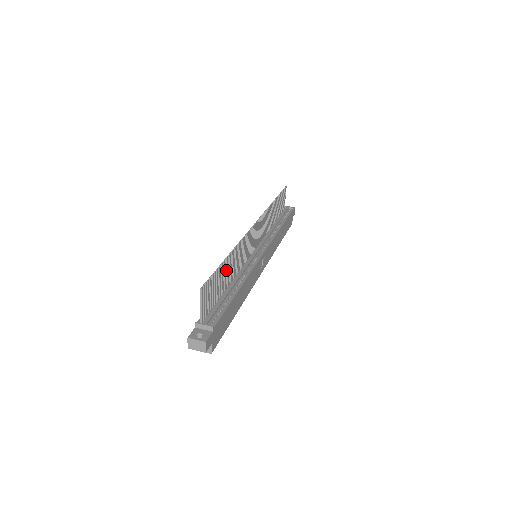
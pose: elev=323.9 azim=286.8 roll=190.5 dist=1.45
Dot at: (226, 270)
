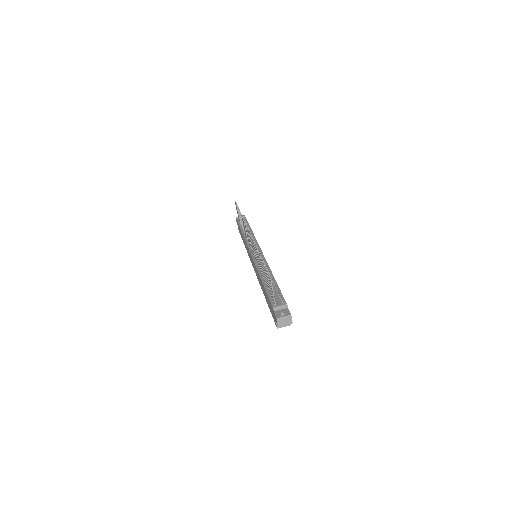
Dot at: (262, 267)
